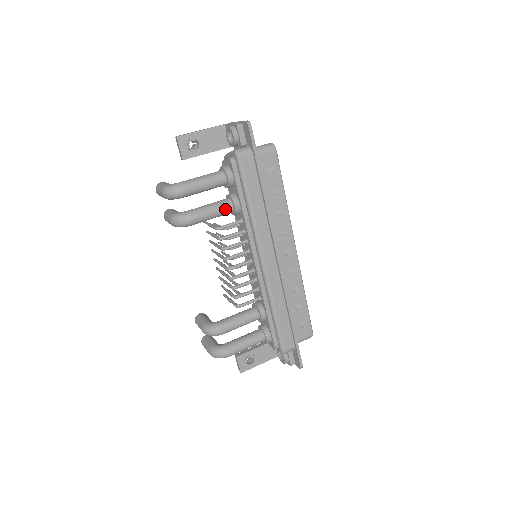
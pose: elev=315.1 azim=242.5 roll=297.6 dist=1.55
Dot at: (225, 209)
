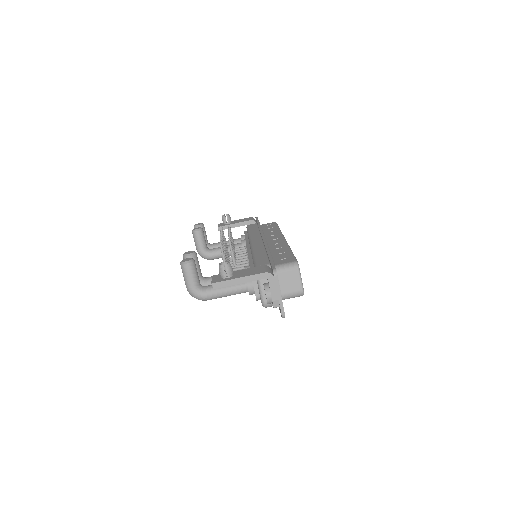
Dot at: occluded
